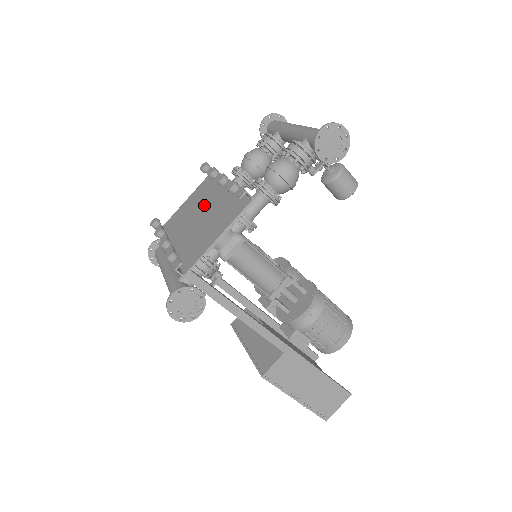
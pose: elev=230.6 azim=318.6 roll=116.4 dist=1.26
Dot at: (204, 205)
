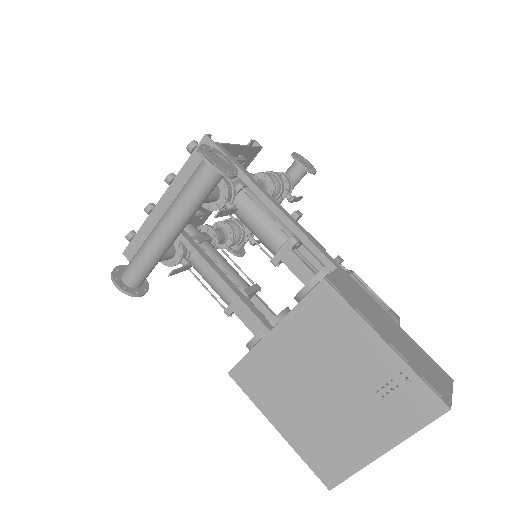
Dot at: occluded
